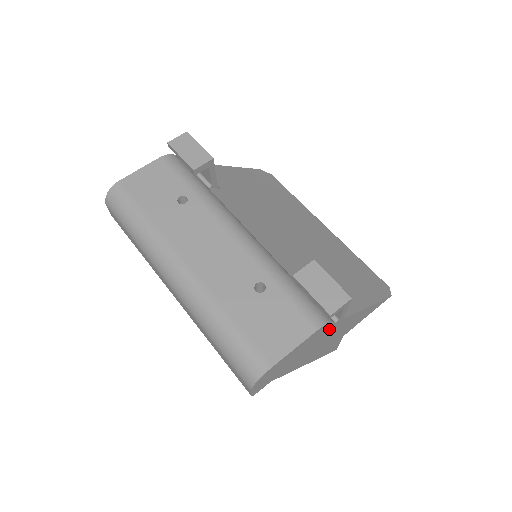
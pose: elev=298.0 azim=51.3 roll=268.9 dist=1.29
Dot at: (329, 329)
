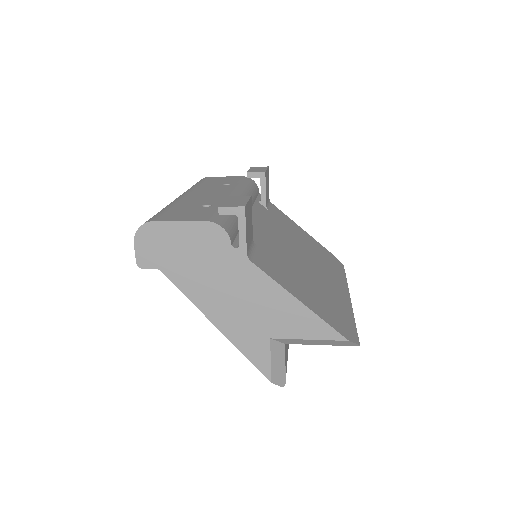
Dot at: (229, 254)
